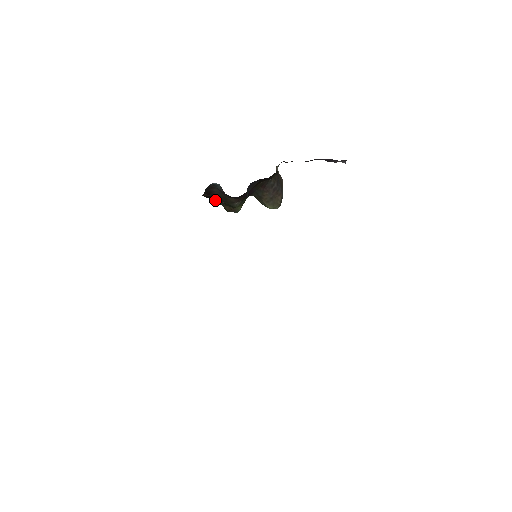
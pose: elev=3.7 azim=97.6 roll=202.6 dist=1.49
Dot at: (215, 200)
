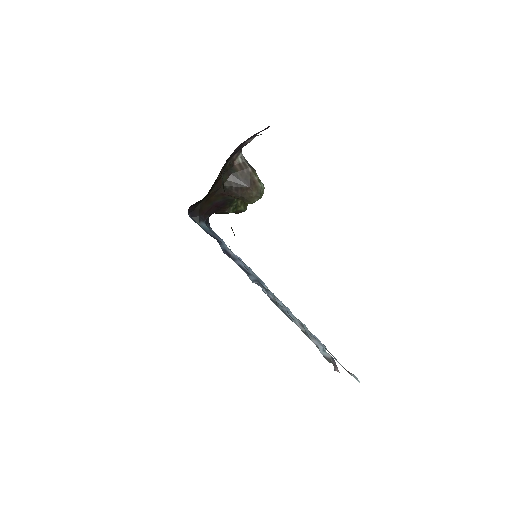
Dot at: occluded
